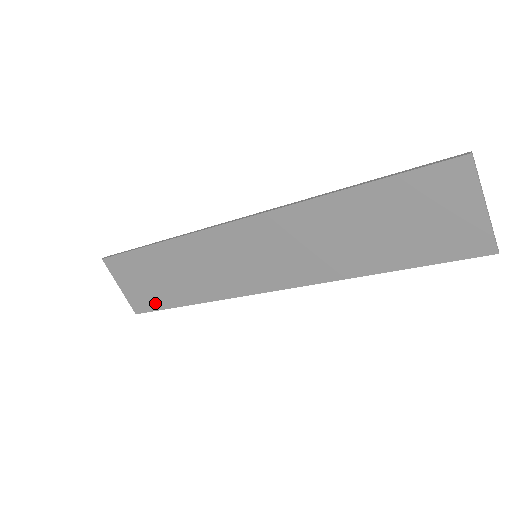
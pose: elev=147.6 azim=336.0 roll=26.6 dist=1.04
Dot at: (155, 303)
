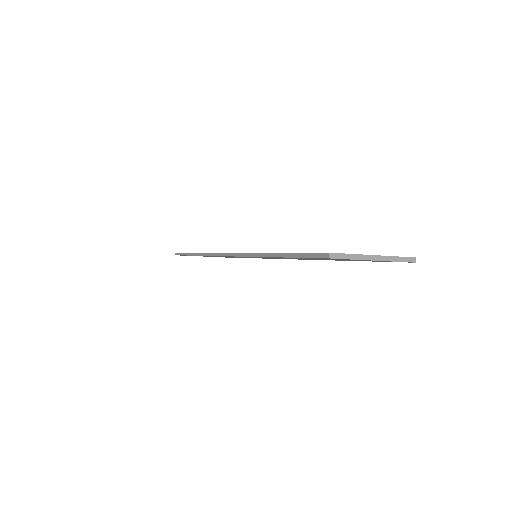
Dot at: (228, 257)
